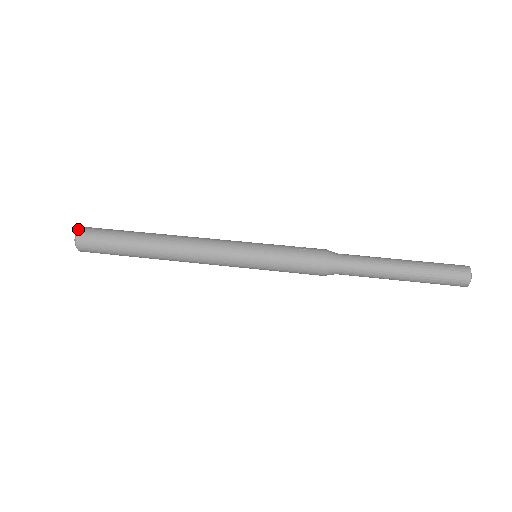
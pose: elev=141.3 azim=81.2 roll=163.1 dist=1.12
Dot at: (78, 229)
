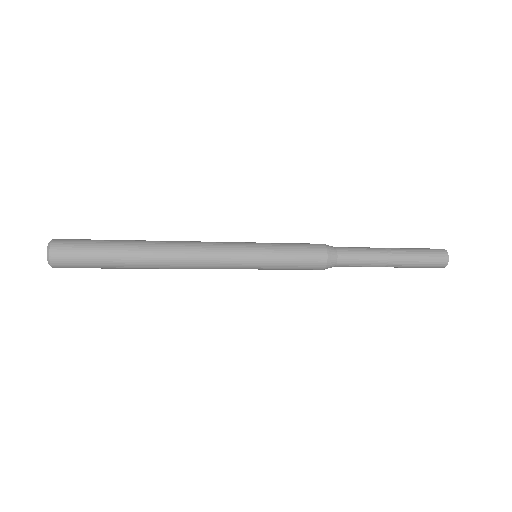
Dot at: occluded
